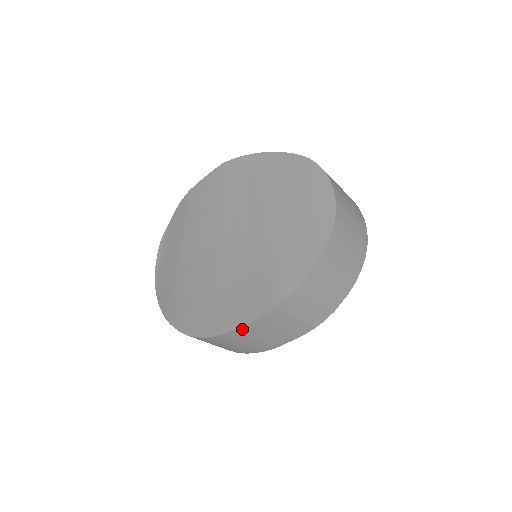
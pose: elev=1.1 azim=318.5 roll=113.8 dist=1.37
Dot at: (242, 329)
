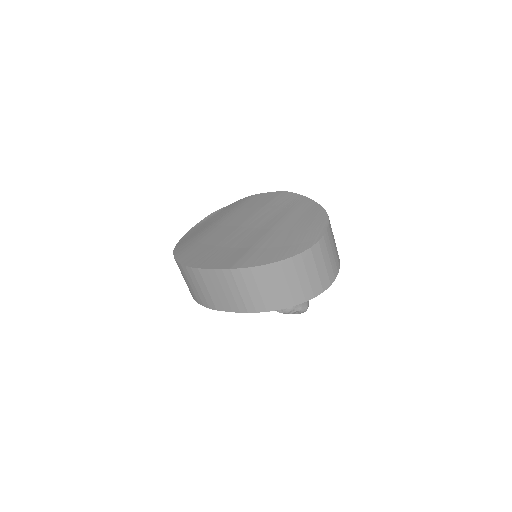
Dot at: (204, 272)
